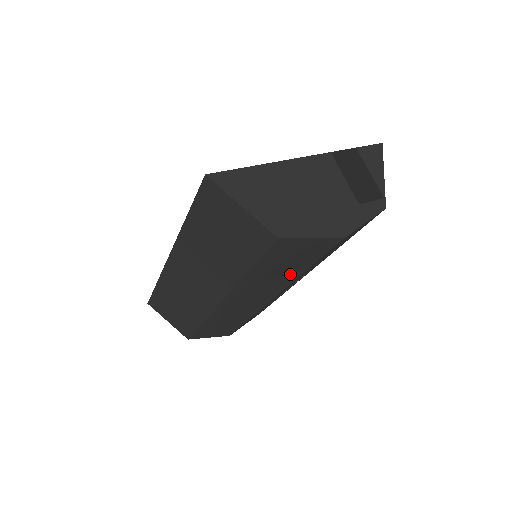
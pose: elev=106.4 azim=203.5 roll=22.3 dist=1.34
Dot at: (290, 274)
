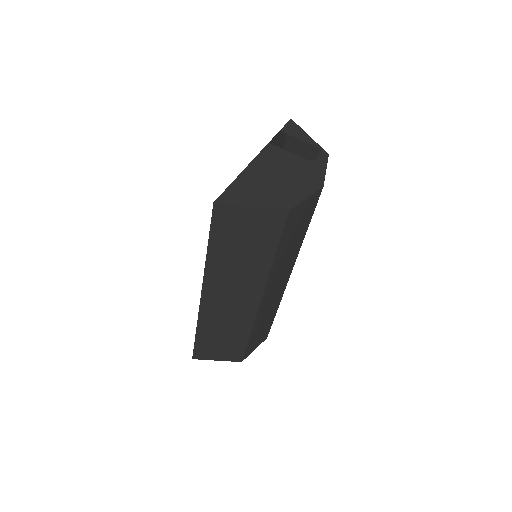
Dot at: (298, 242)
